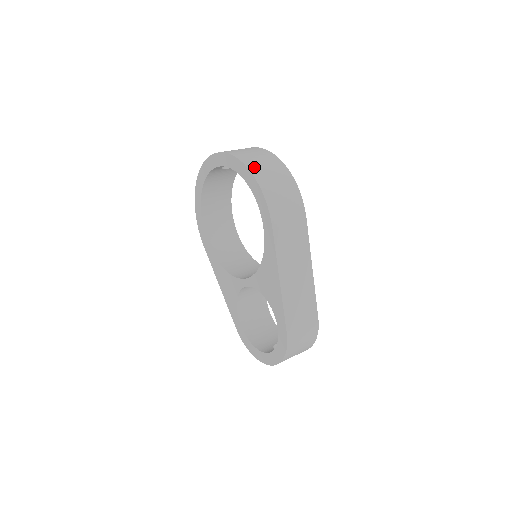
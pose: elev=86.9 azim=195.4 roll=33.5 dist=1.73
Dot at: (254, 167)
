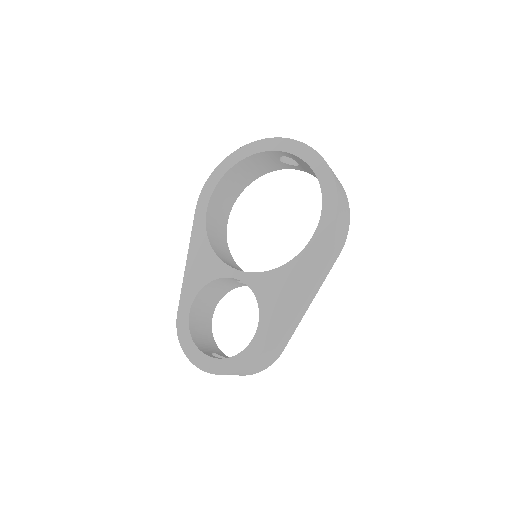
Dot at: (336, 180)
